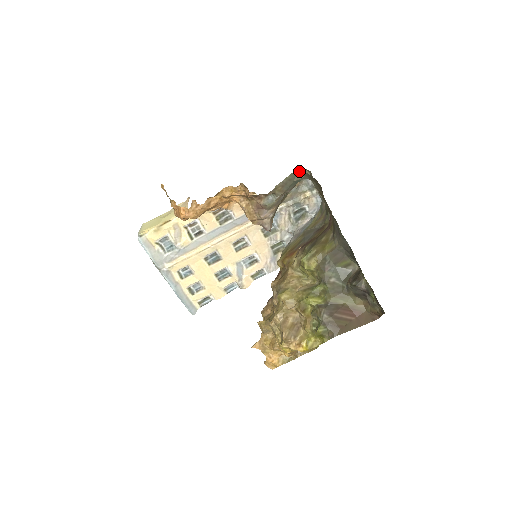
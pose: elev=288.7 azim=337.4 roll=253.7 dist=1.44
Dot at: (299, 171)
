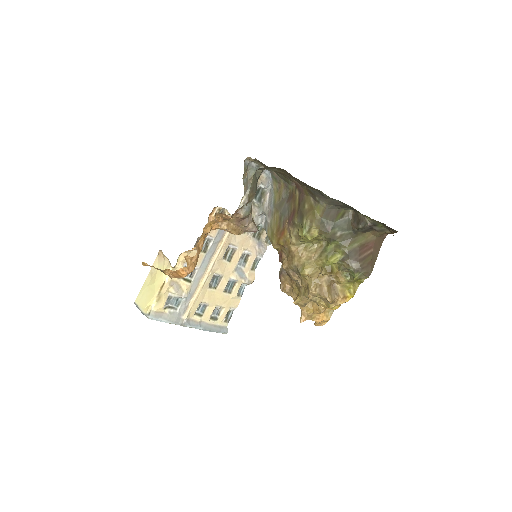
Dot at: (257, 170)
